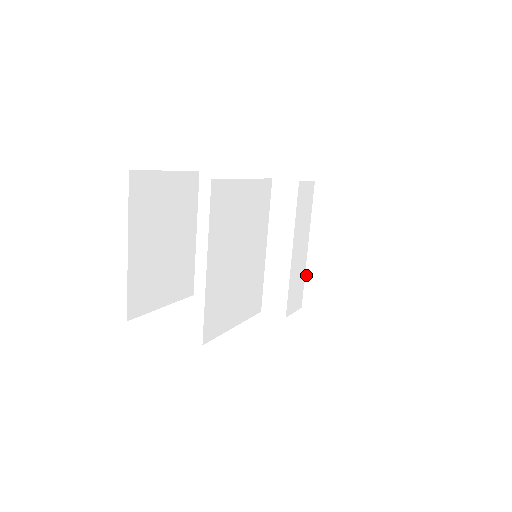
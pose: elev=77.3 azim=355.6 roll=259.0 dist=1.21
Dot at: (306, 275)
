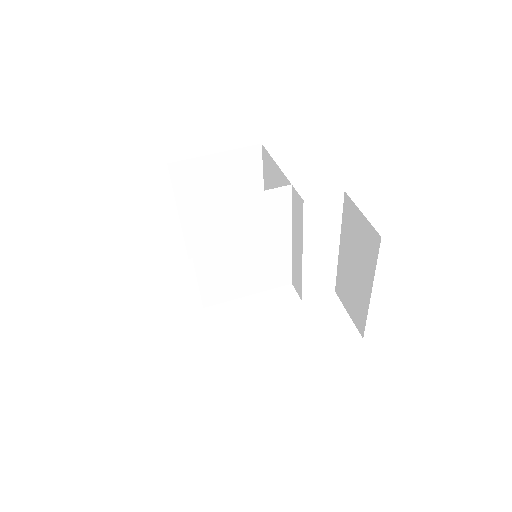
Dot at: (338, 269)
